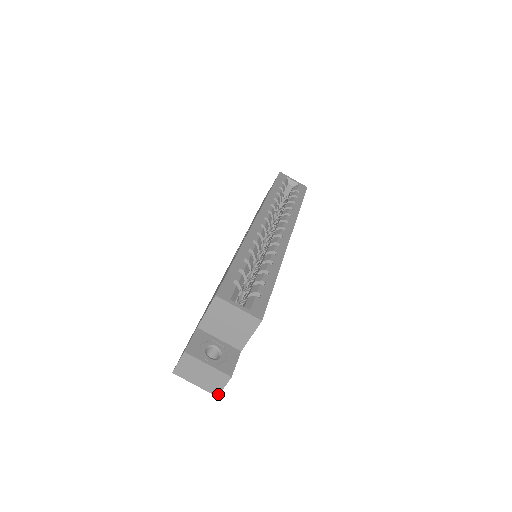
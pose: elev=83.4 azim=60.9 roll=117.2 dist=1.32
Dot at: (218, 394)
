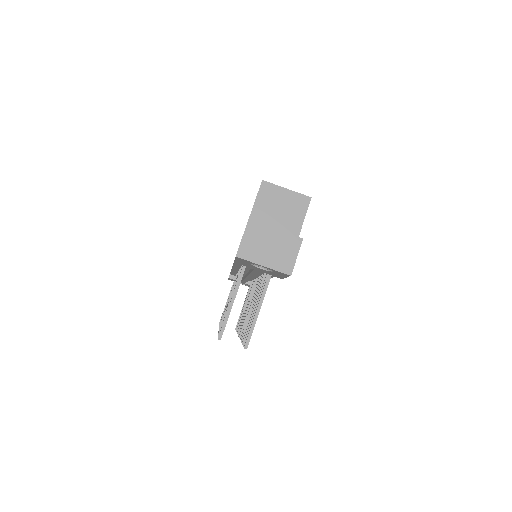
Dot at: (291, 271)
